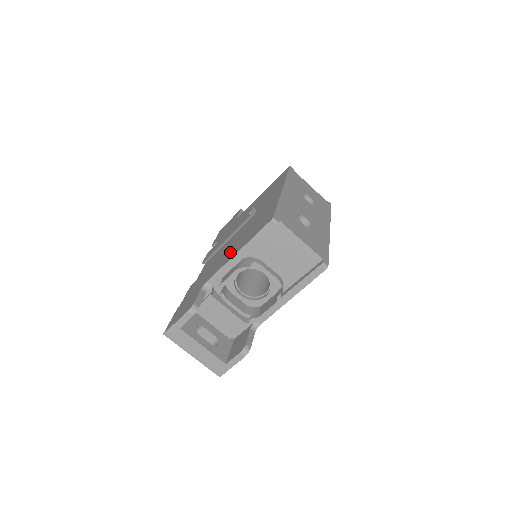
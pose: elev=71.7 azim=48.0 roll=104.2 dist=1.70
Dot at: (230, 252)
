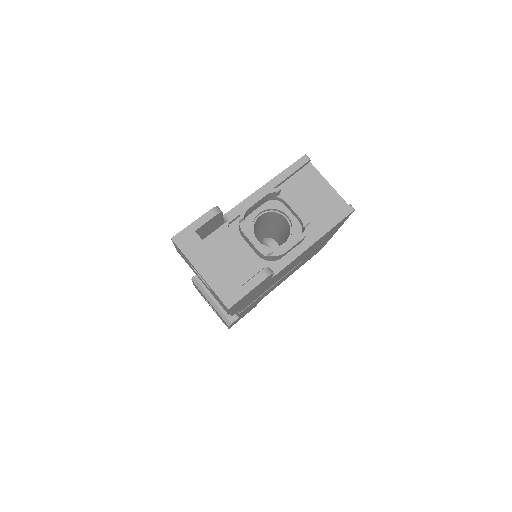
Dot at: occluded
